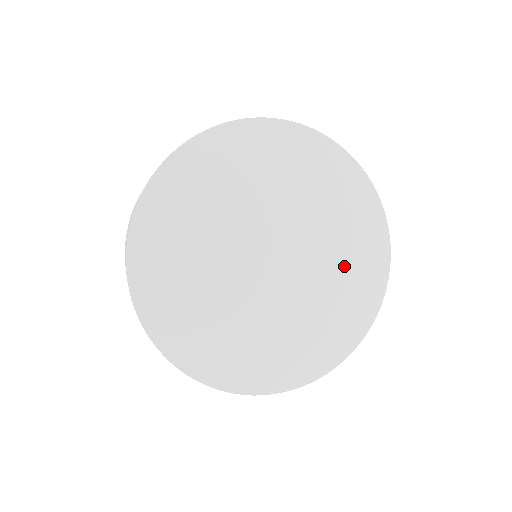
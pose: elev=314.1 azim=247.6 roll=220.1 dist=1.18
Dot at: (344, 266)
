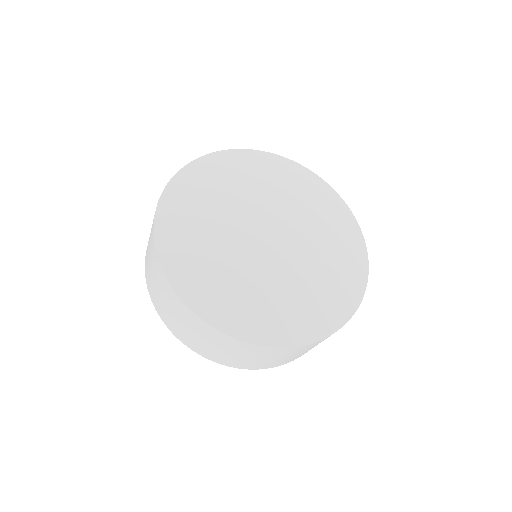
Dot at: (329, 248)
